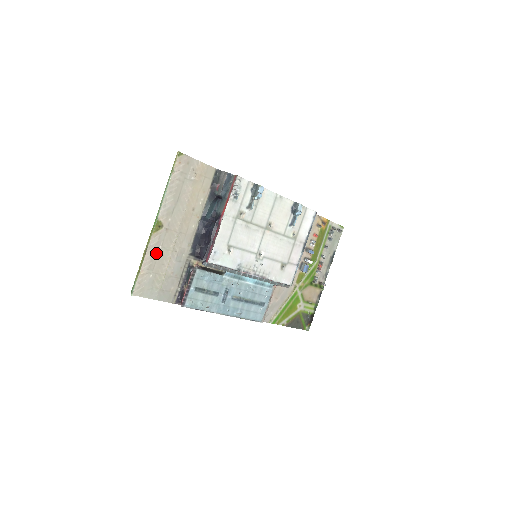
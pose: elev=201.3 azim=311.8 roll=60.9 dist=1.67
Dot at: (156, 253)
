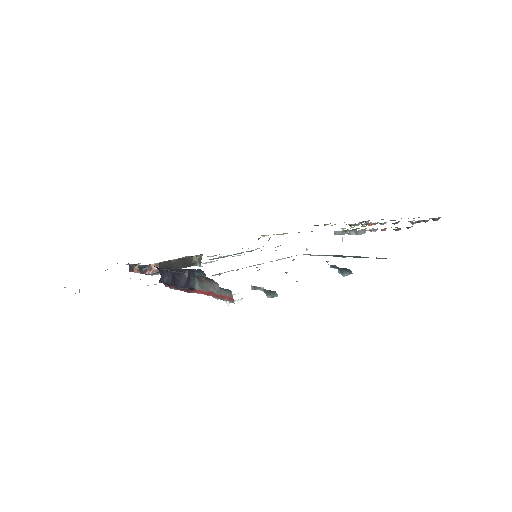
Dot at: occluded
